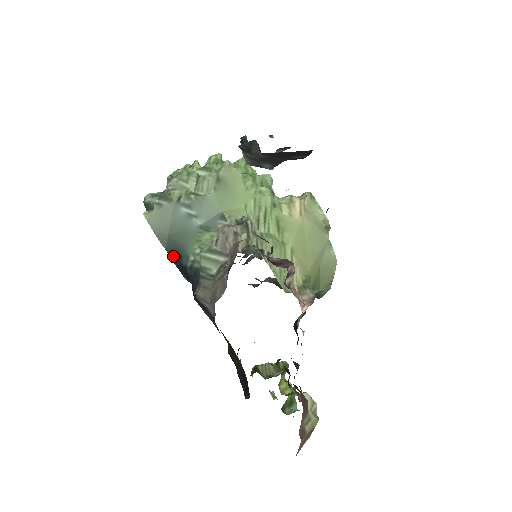
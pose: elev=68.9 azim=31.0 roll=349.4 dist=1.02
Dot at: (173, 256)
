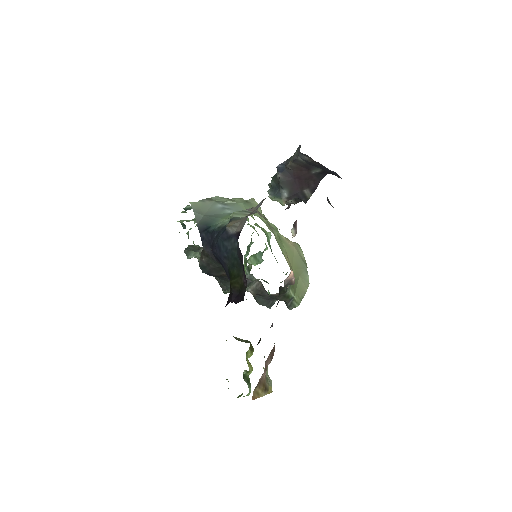
Dot at: (202, 228)
